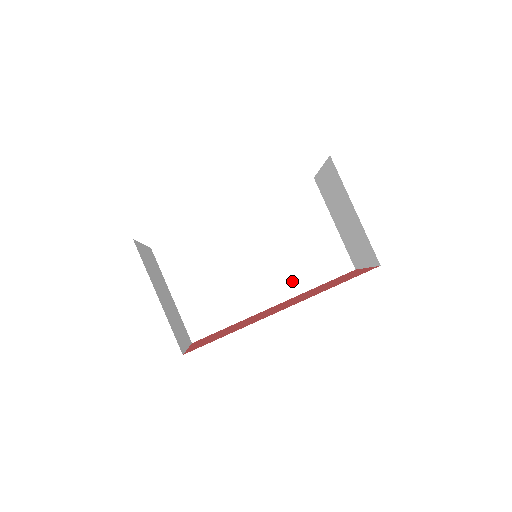
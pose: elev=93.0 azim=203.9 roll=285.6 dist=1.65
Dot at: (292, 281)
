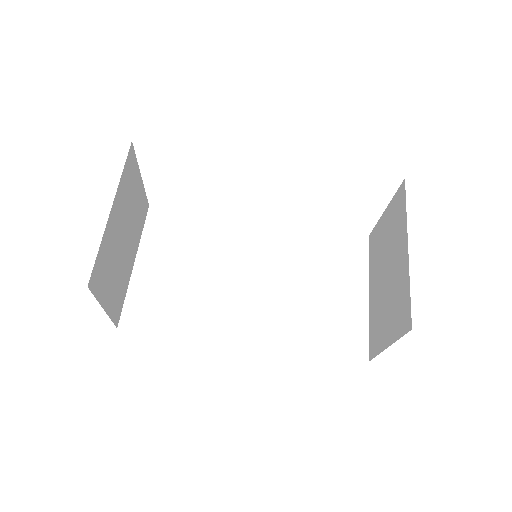
Dot at: (282, 328)
